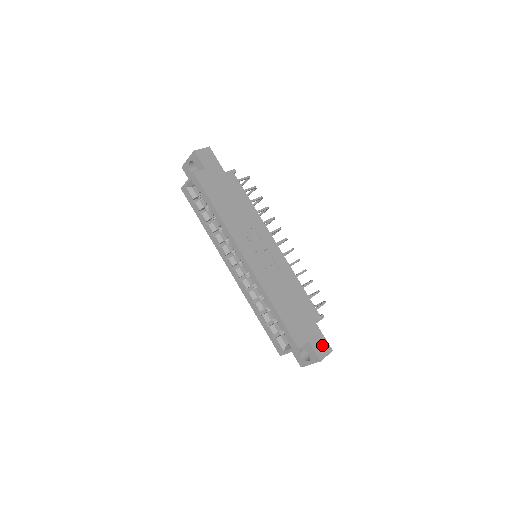
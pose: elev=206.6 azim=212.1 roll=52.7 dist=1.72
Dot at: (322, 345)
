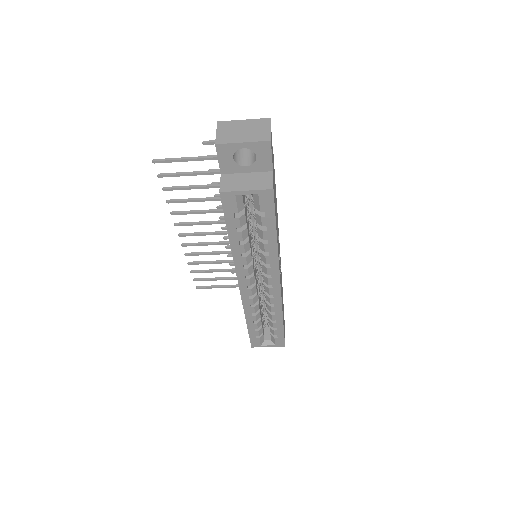
Dot at: occluded
